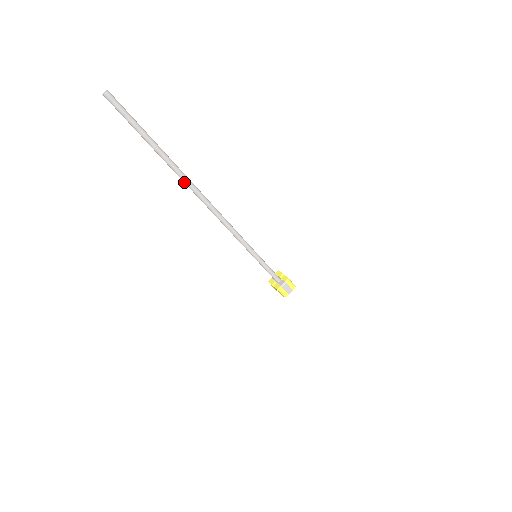
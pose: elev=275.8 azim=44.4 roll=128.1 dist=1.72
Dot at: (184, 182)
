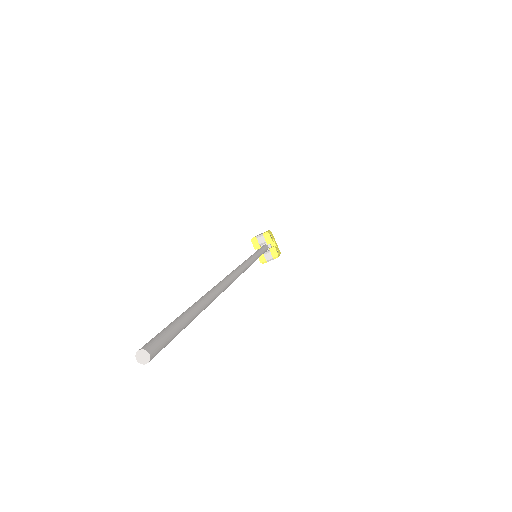
Dot at: occluded
